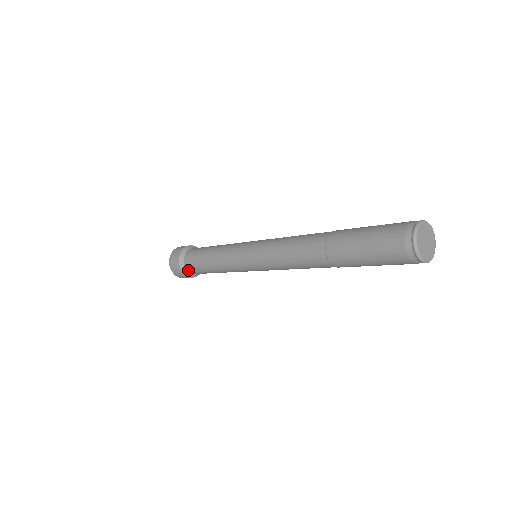
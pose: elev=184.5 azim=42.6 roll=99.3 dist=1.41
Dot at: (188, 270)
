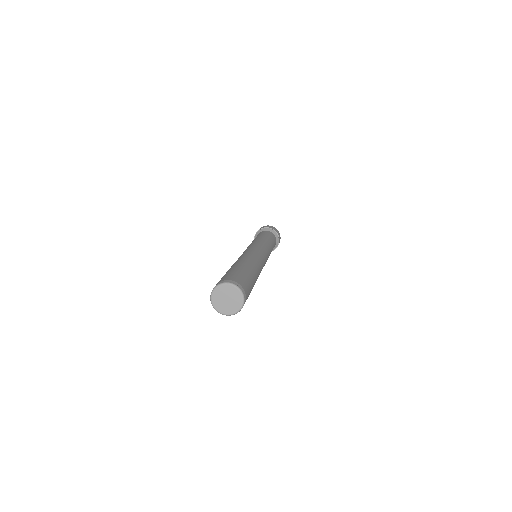
Dot at: occluded
